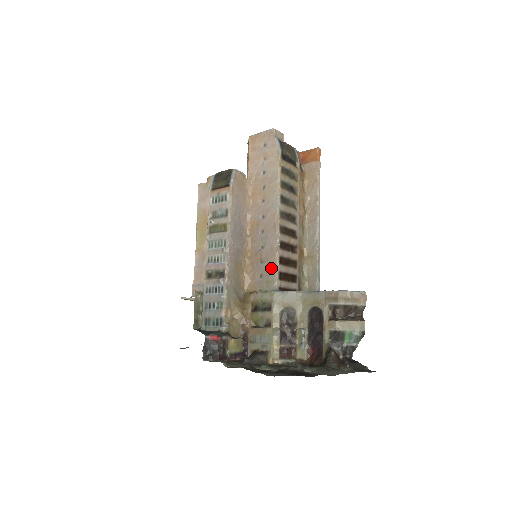
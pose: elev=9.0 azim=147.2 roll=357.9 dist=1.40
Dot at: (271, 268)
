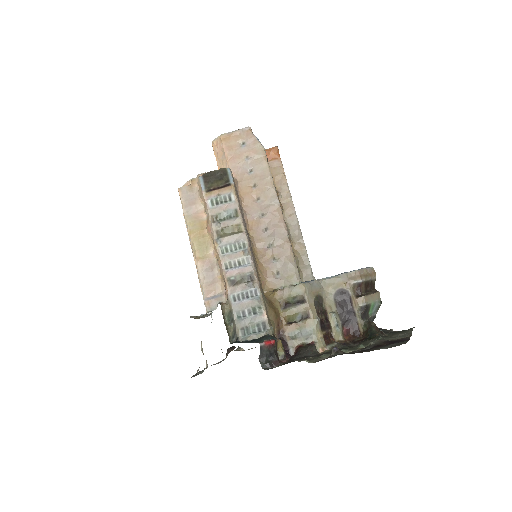
Dot at: (288, 262)
